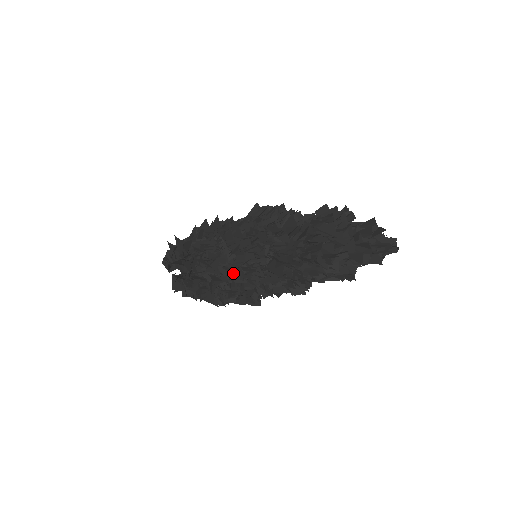
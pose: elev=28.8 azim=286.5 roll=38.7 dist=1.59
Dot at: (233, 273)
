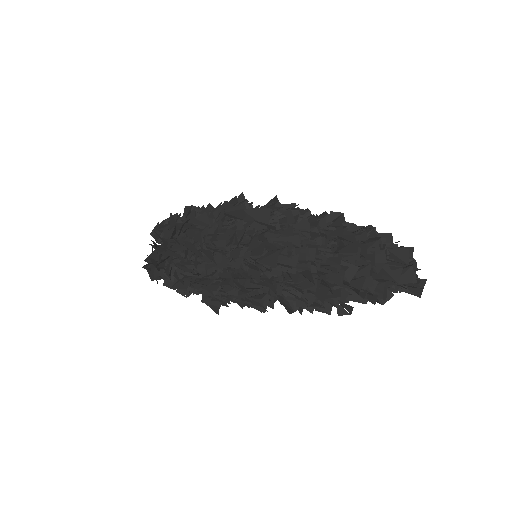
Dot at: occluded
